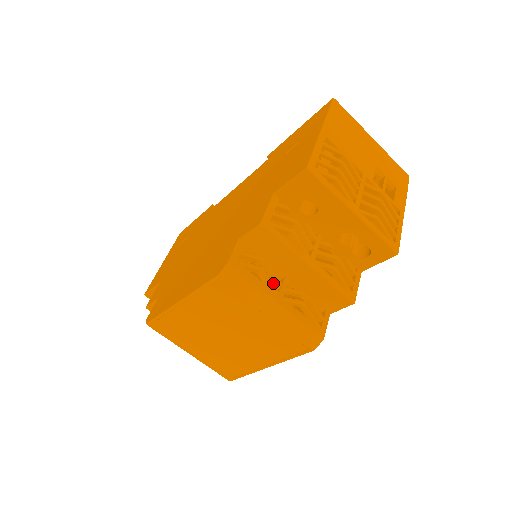
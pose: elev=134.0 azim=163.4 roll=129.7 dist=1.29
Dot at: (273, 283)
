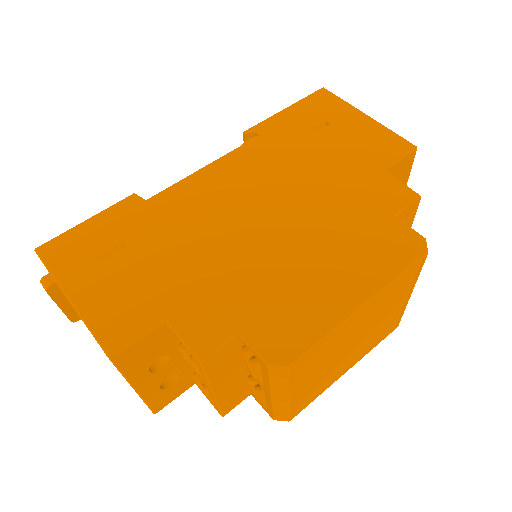
Dot at: occluded
